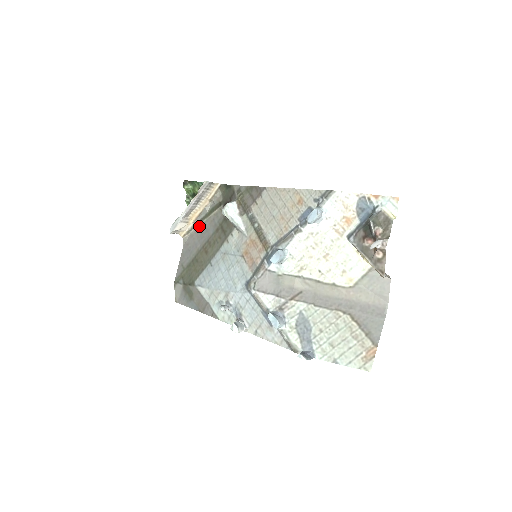
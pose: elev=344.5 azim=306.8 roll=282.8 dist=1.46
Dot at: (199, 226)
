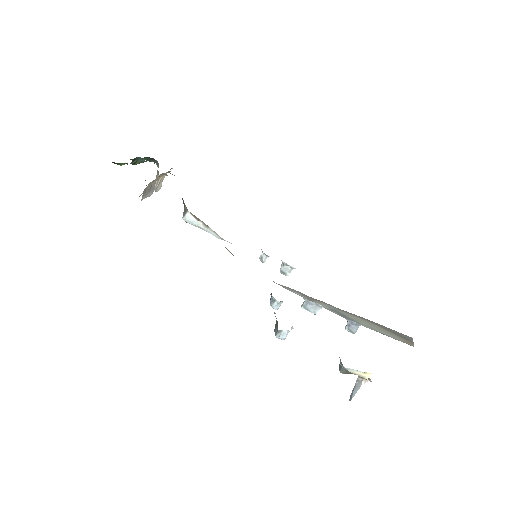
Dot at: occluded
